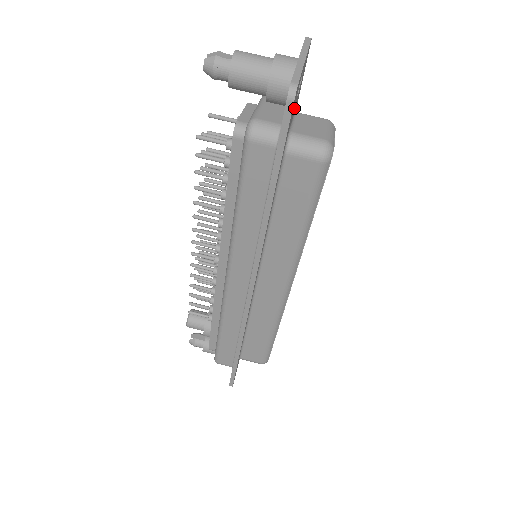
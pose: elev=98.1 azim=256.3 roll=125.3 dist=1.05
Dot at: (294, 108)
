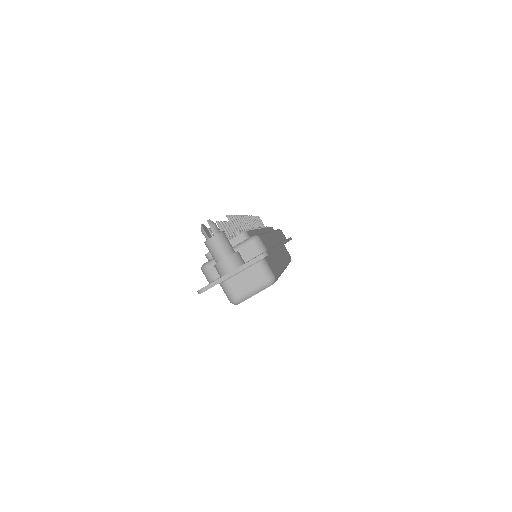
Dot at: occluded
